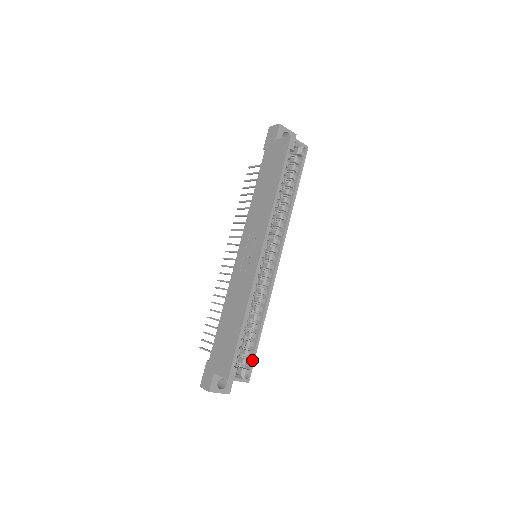
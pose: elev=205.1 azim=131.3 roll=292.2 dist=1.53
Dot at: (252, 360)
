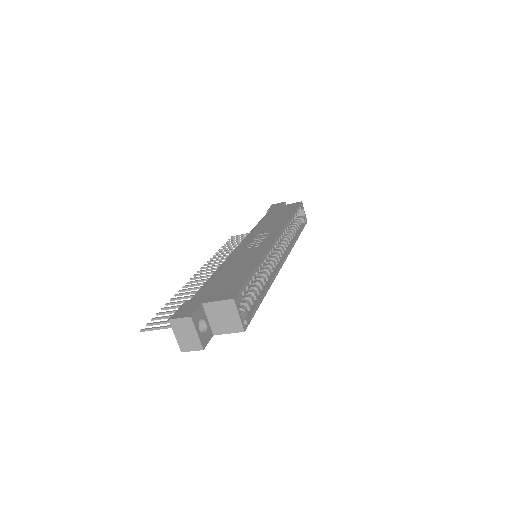
Dot at: (252, 312)
